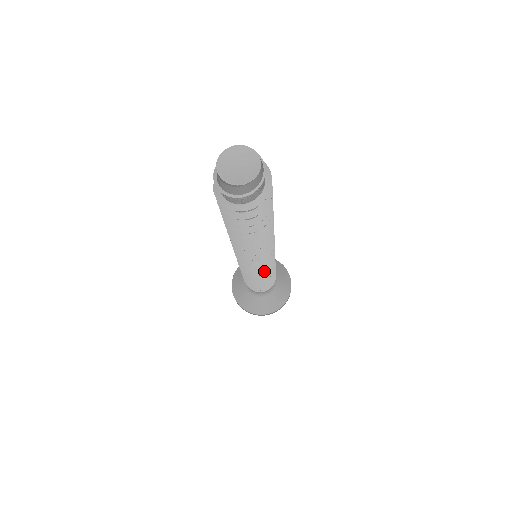
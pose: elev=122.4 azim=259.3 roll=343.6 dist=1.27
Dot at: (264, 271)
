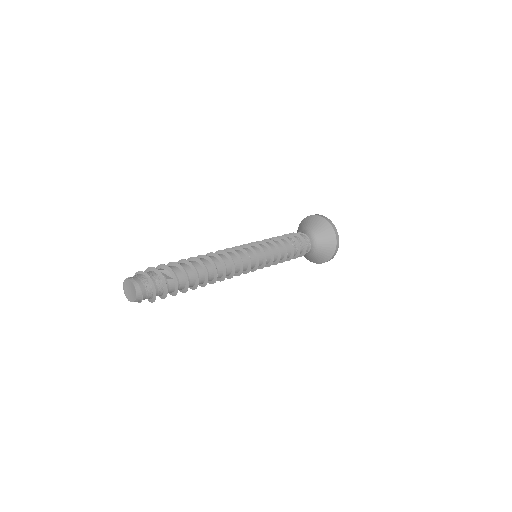
Dot at: (258, 267)
